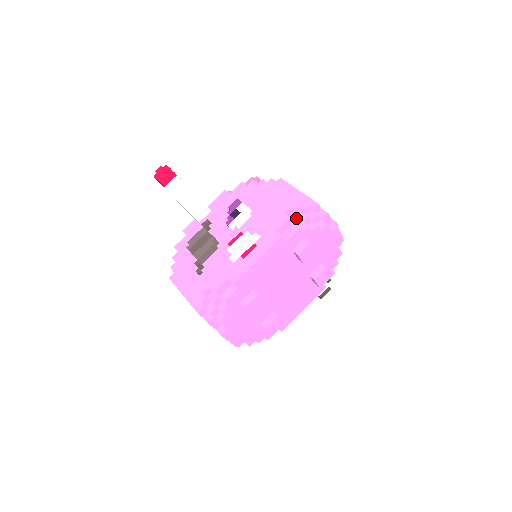
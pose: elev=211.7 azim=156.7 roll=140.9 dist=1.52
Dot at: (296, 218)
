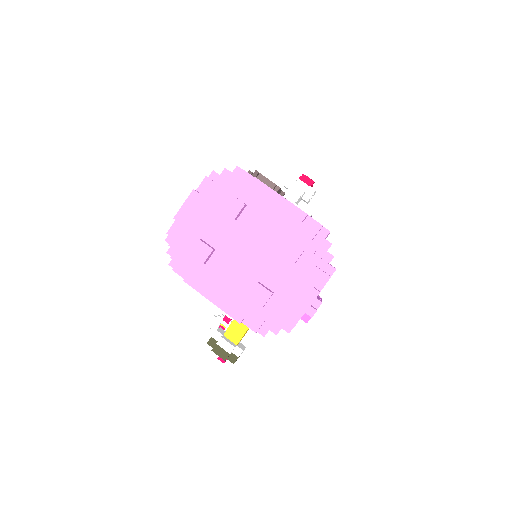
Dot at: occluded
